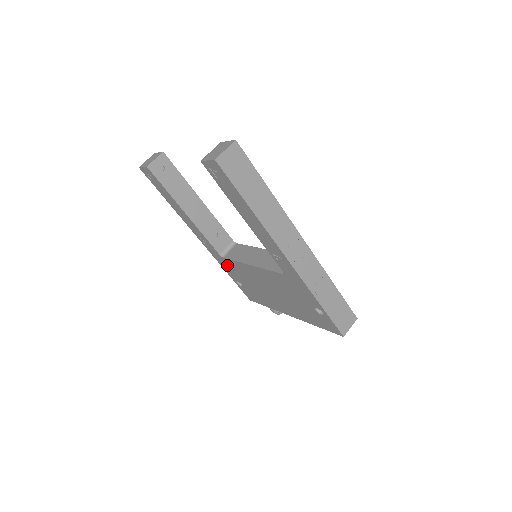
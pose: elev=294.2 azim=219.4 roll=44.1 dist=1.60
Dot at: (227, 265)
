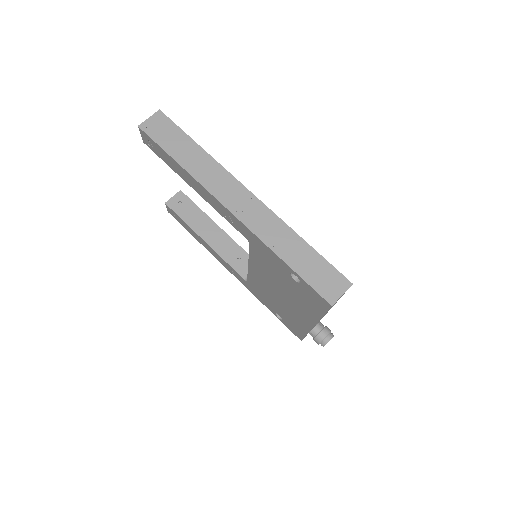
Dot at: (256, 292)
